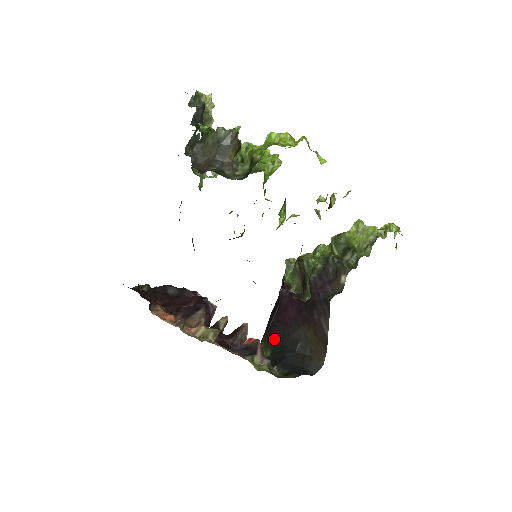
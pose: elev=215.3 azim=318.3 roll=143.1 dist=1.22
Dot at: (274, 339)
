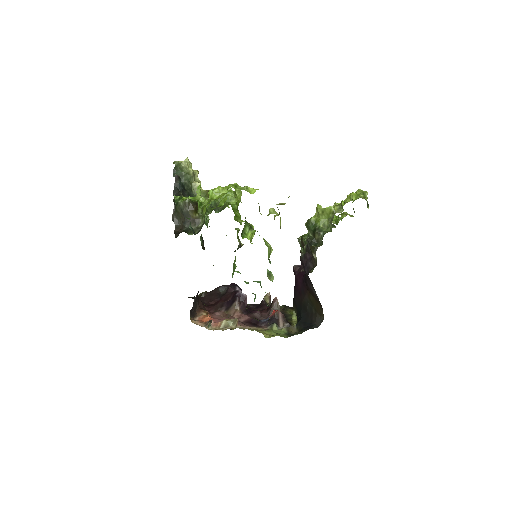
Dot at: (296, 304)
